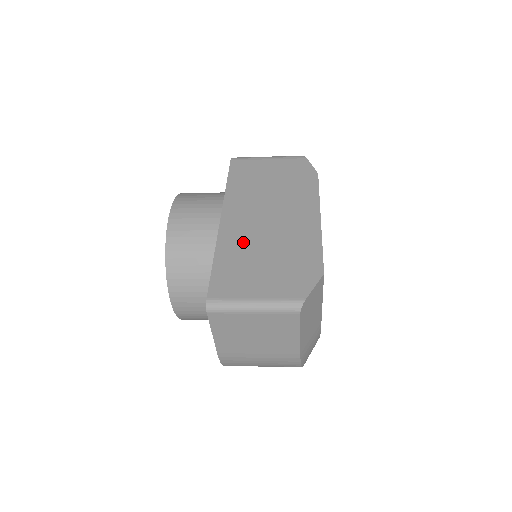
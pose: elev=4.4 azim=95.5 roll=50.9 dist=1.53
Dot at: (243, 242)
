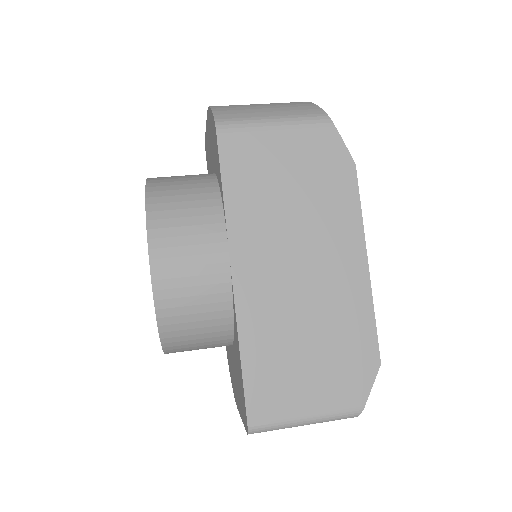
Dot at: (273, 321)
